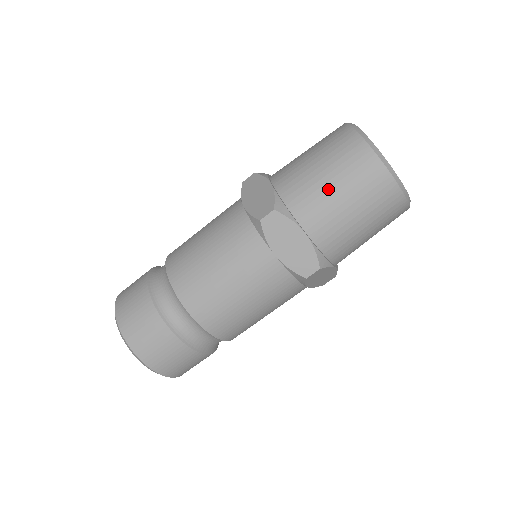
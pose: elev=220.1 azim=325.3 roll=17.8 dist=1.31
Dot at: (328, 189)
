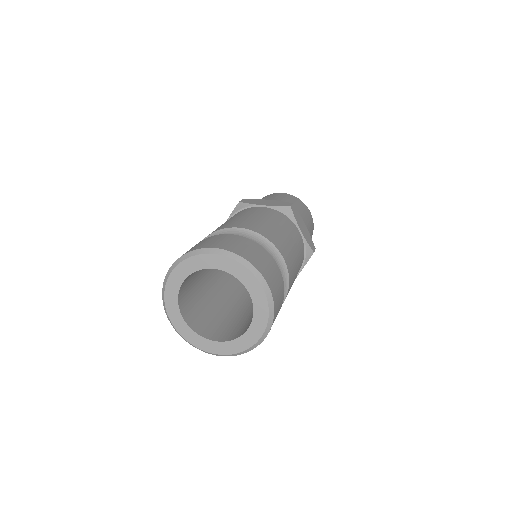
Dot at: occluded
